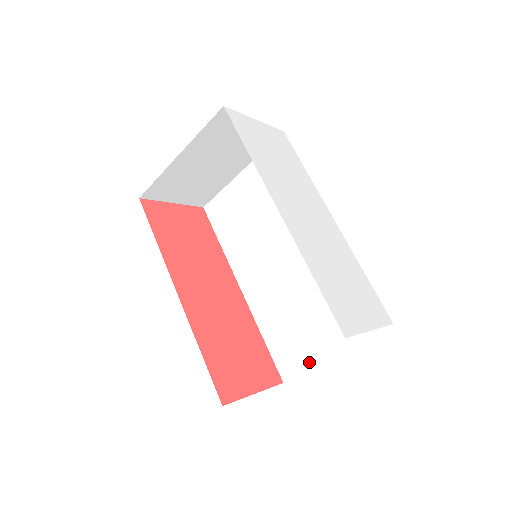
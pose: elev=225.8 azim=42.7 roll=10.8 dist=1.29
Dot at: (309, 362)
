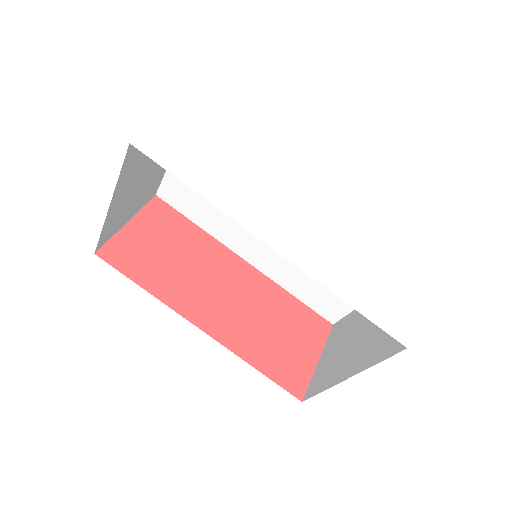
Dot at: occluded
